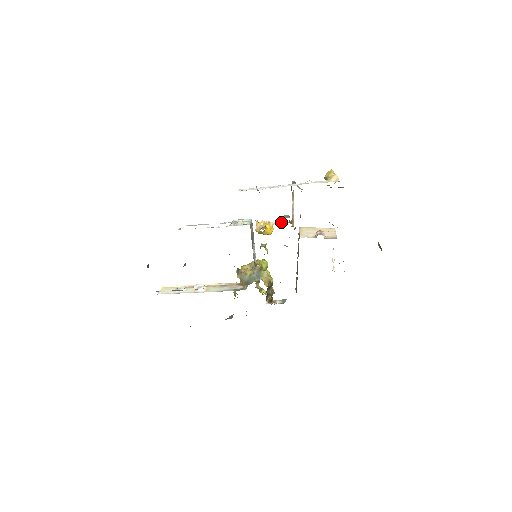
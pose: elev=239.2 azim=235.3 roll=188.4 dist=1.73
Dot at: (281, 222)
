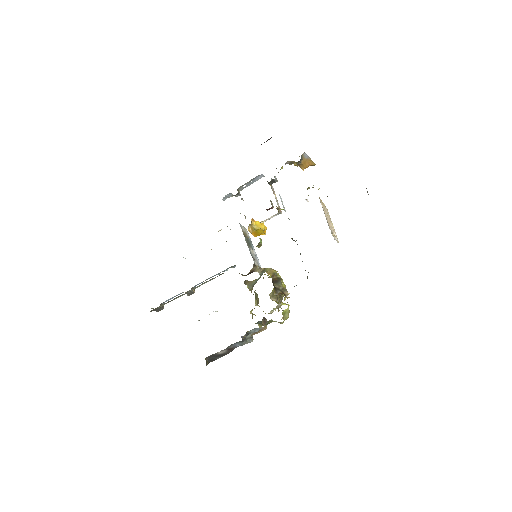
Dot at: (271, 217)
